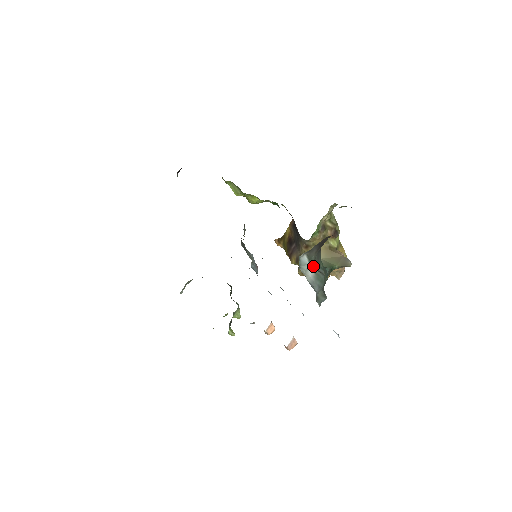
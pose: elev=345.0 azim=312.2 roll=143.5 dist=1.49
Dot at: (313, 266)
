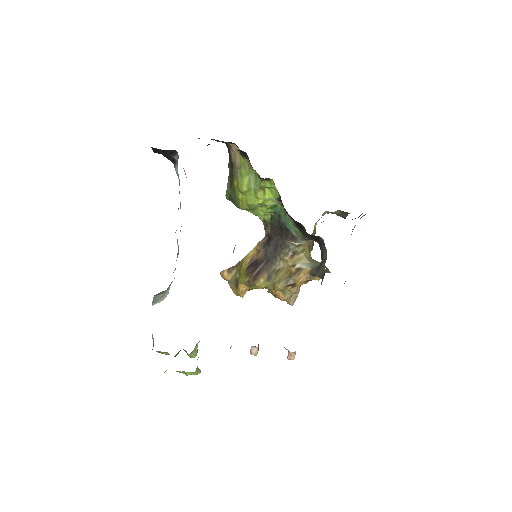
Dot at: occluded
